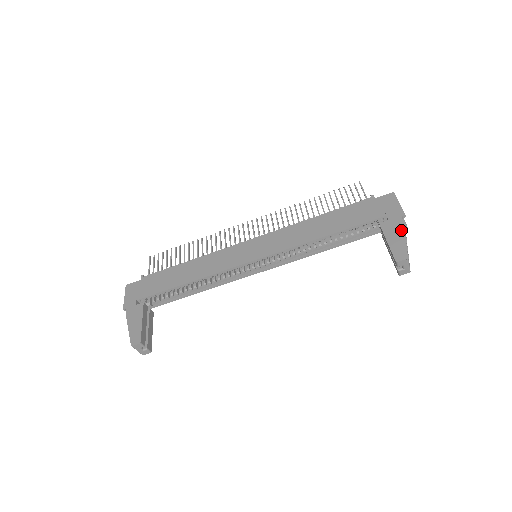
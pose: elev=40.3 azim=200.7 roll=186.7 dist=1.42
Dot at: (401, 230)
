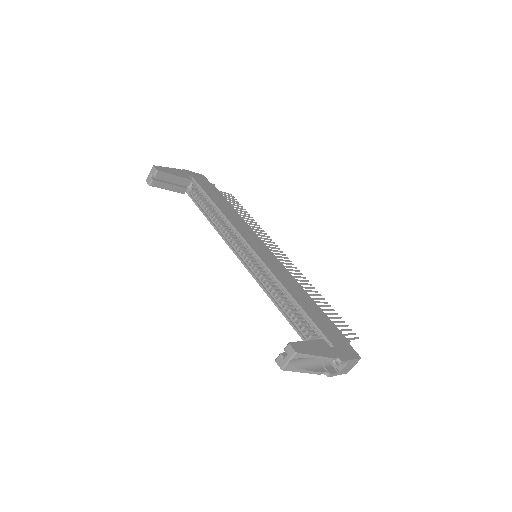
Dot at: (324, 354)
